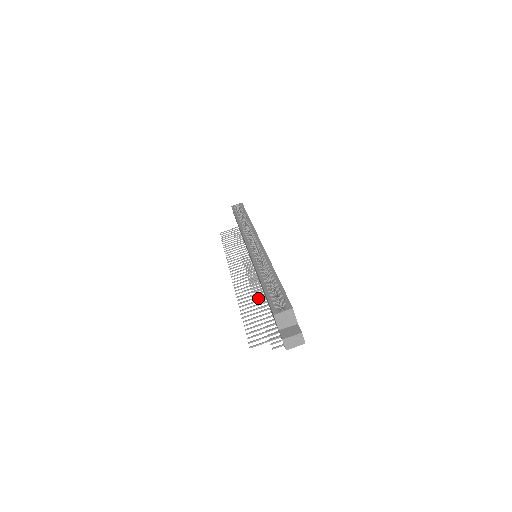
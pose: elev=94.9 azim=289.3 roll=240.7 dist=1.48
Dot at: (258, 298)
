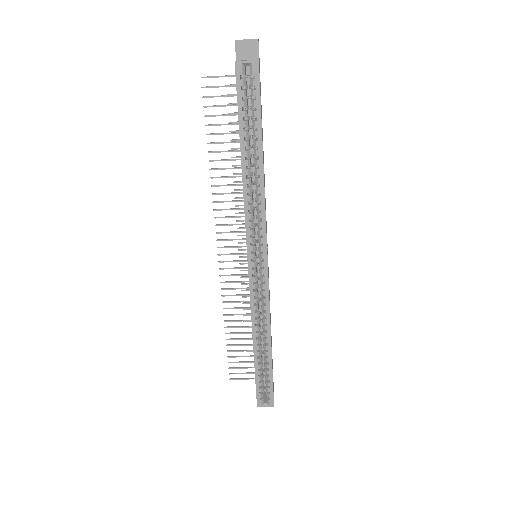
Dot at: (245, 297)
